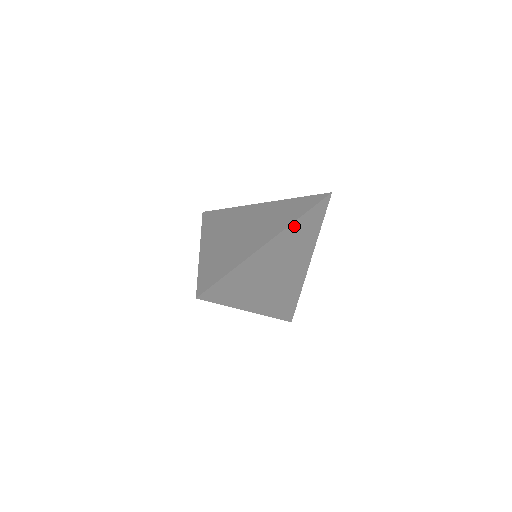
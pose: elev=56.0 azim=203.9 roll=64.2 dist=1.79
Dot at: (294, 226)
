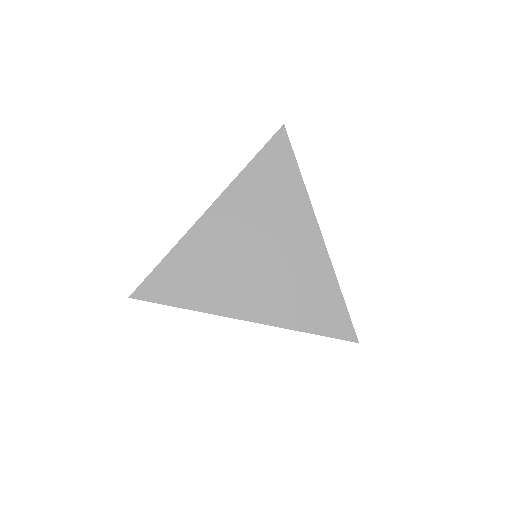
Dot at: (289, 325)
